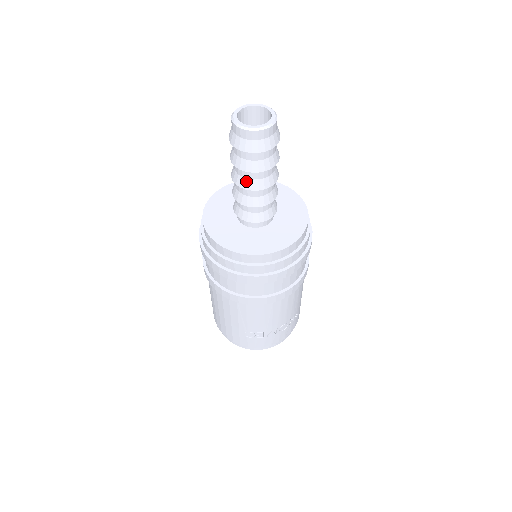
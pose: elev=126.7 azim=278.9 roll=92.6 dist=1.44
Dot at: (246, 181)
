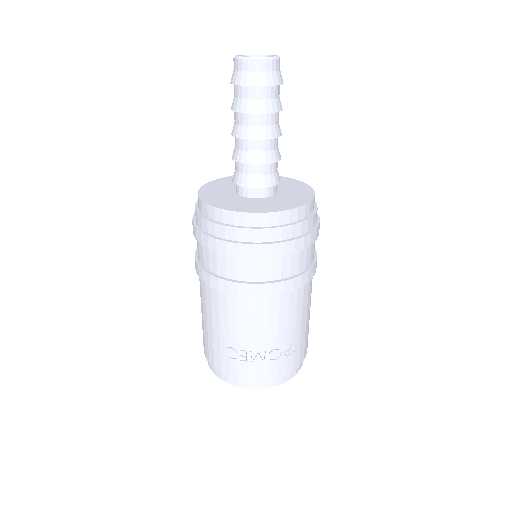
Dot at: (241, 128)
